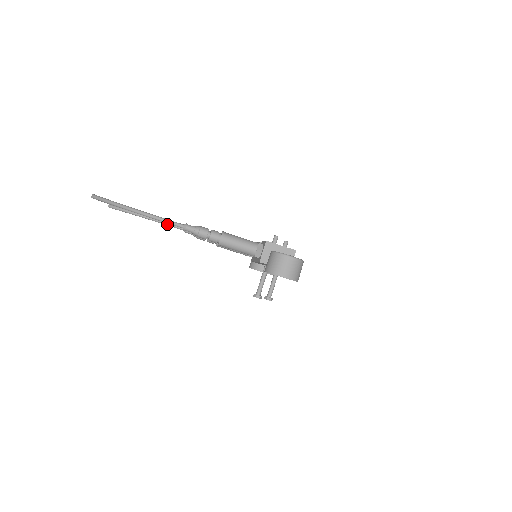
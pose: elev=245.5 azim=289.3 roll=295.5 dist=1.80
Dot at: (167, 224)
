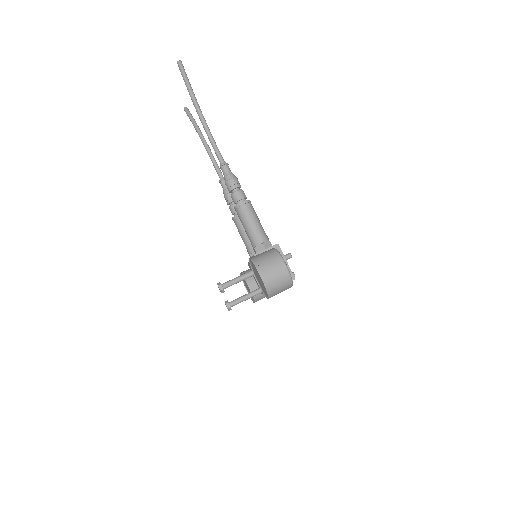
Dot at: (213, 161)
